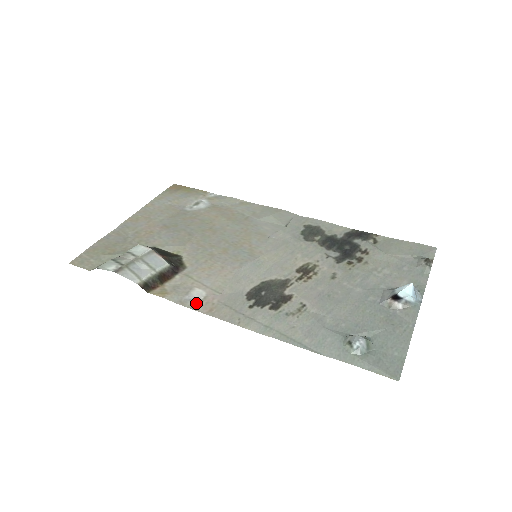
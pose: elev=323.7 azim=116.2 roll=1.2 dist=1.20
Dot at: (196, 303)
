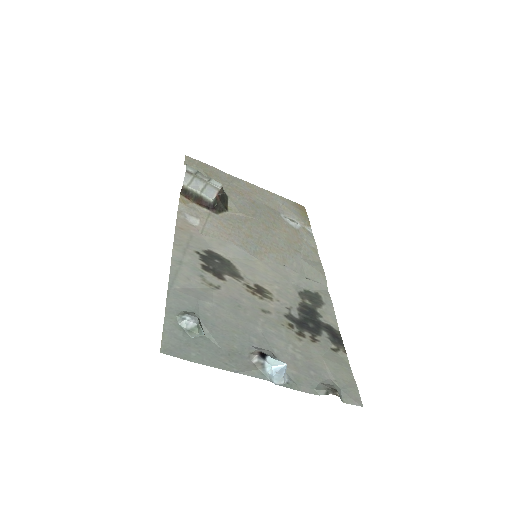
Dot at: (184, 220)
